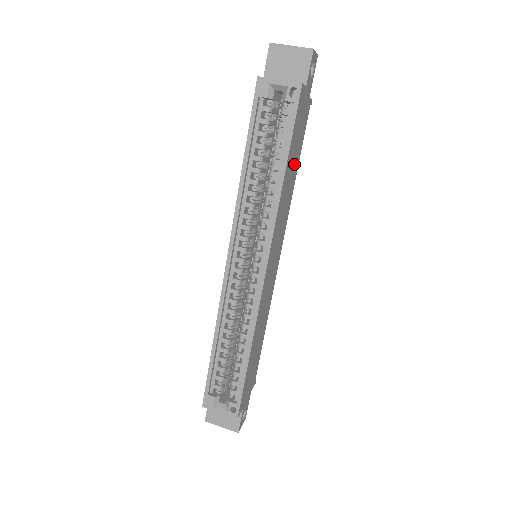
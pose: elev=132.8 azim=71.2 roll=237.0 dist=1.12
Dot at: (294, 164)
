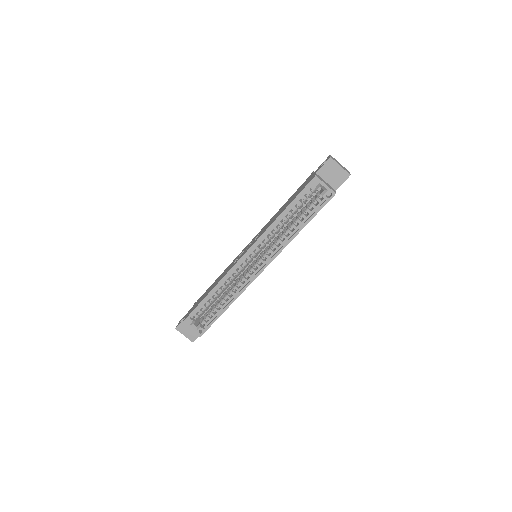
Dot at: occluded
